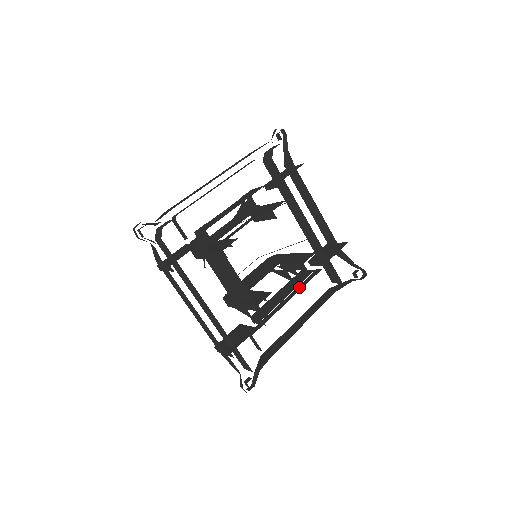
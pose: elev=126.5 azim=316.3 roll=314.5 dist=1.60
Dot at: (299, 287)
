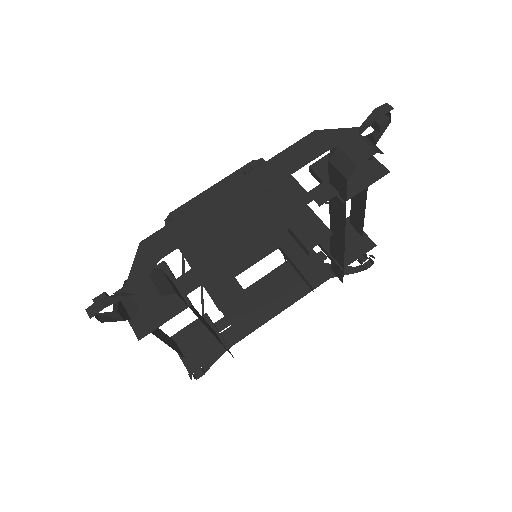
Dot at: occluded
